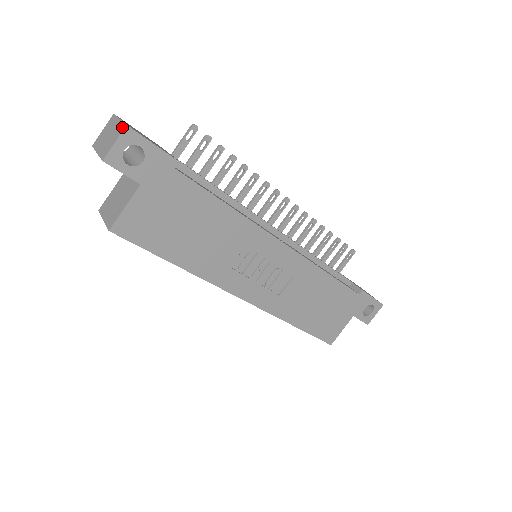
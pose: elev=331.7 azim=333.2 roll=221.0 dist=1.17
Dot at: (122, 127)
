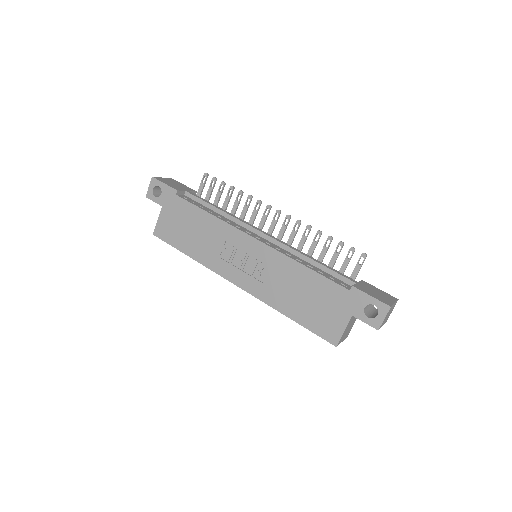
Dot at: (153, 179)
